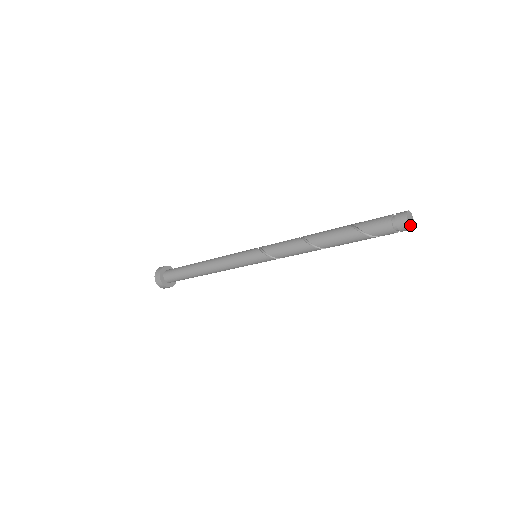
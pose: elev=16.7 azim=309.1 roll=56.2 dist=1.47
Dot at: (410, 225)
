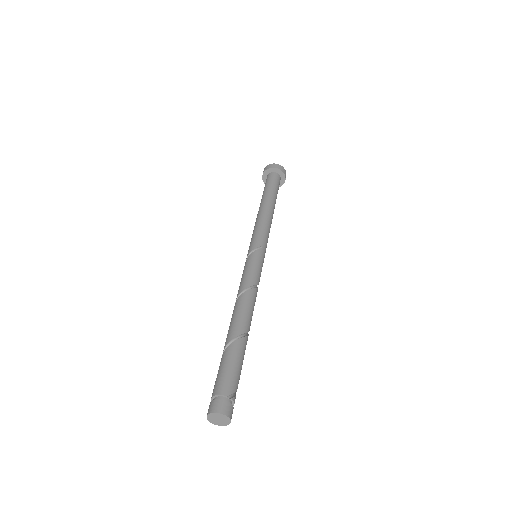
Dot at: (219, 423)
